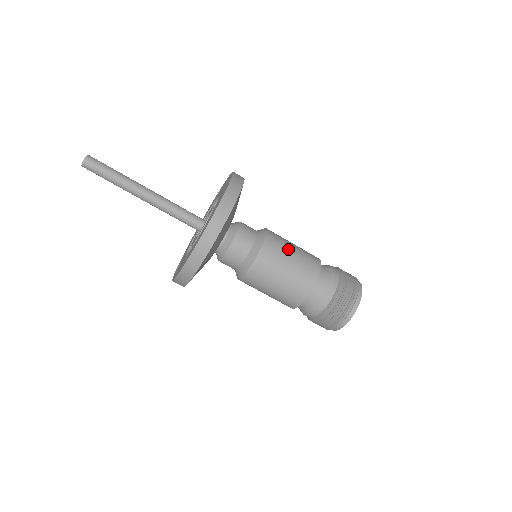
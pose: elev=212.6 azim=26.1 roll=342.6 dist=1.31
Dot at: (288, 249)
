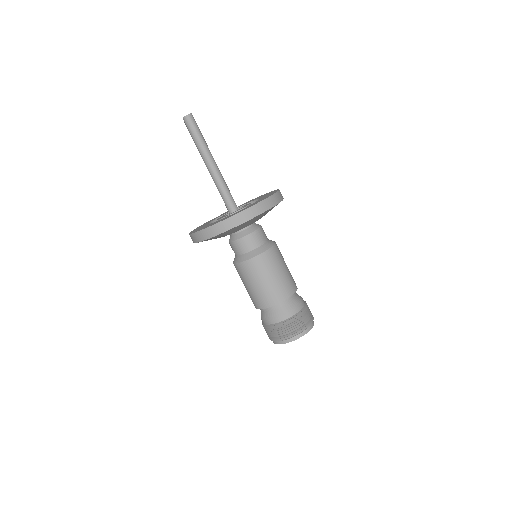
Dot at: (267, 274)
